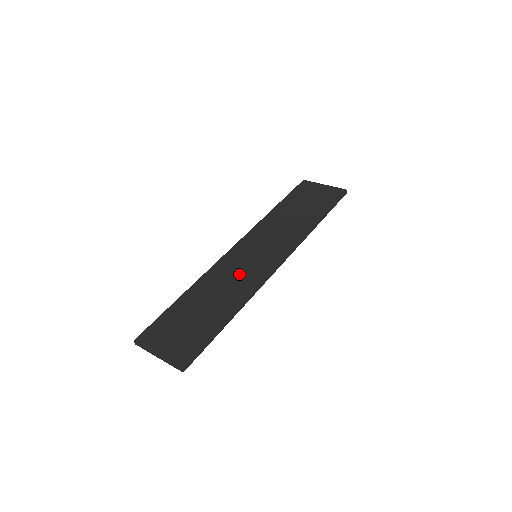
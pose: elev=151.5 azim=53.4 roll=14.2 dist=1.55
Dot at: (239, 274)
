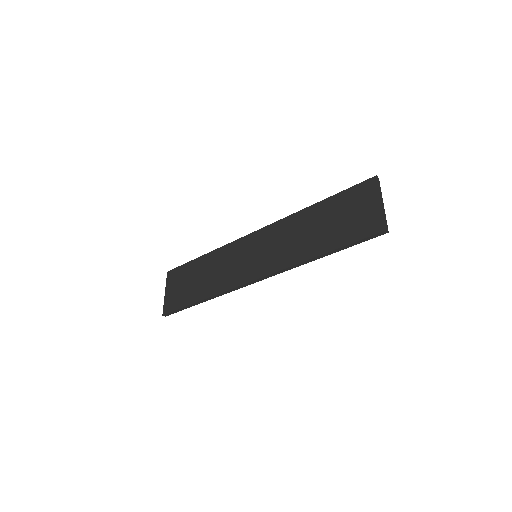
Dot at: (232, 267)
